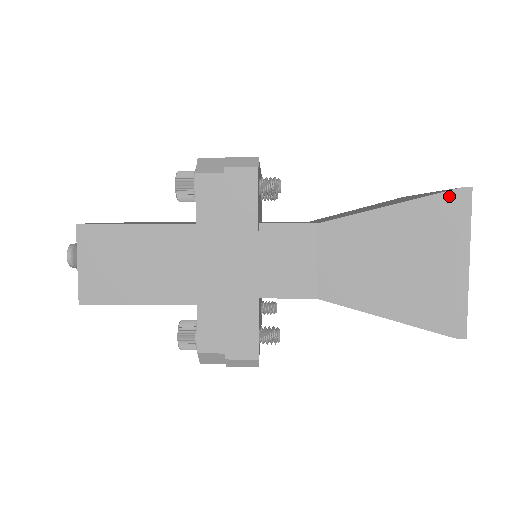
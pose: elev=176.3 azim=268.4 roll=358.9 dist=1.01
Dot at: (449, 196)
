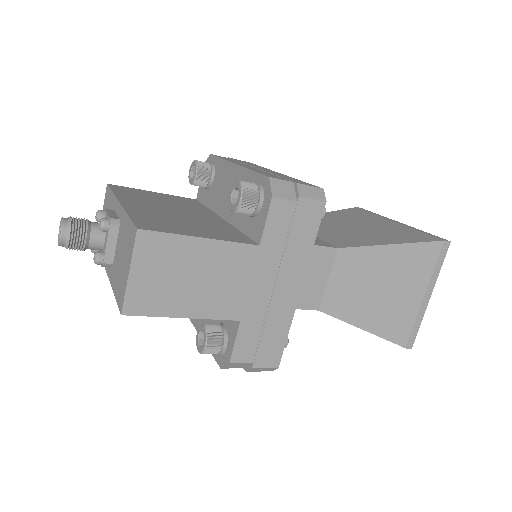
Dot at: (436, 245)
